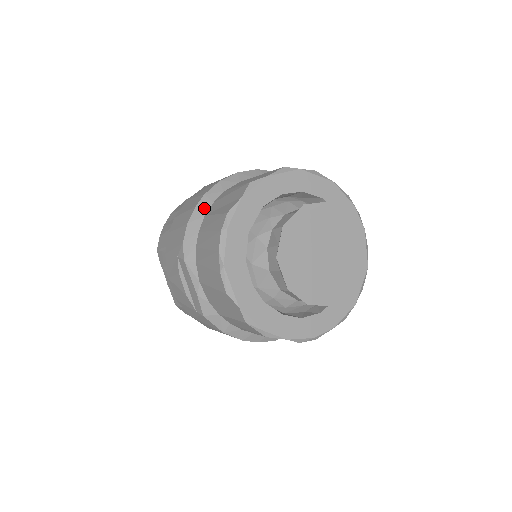
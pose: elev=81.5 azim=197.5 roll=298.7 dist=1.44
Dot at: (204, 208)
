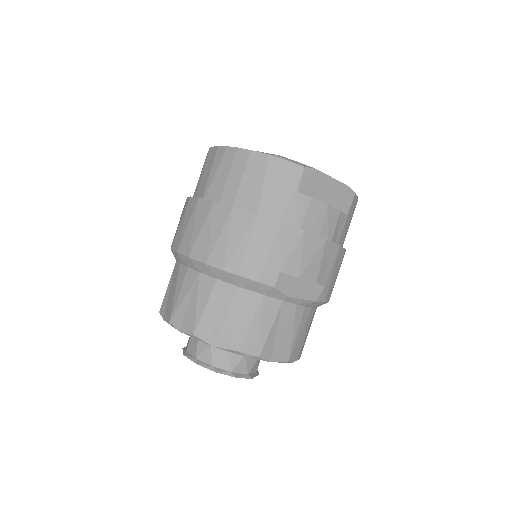
Dot at: occluded
